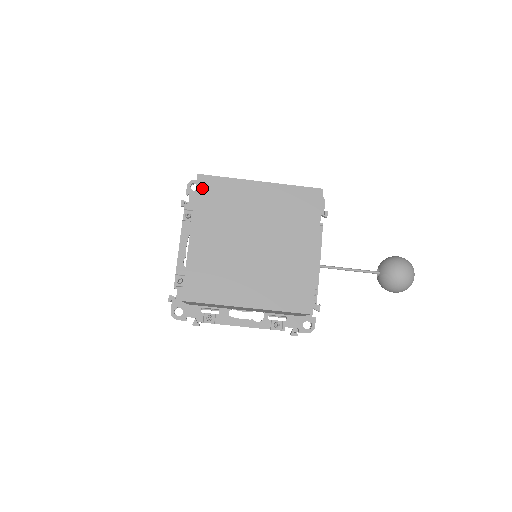
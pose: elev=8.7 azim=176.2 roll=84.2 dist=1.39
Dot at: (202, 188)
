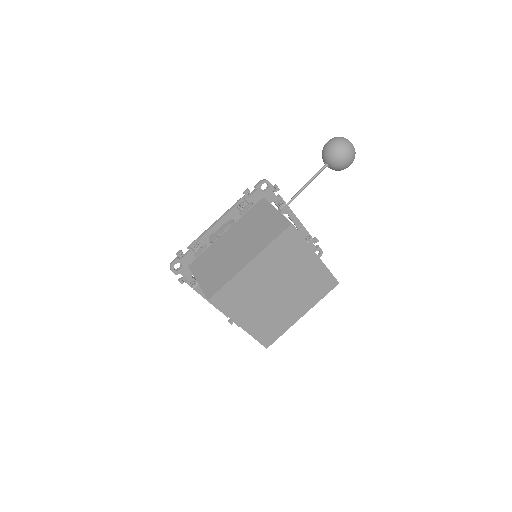
Dot at: (219, 303)
